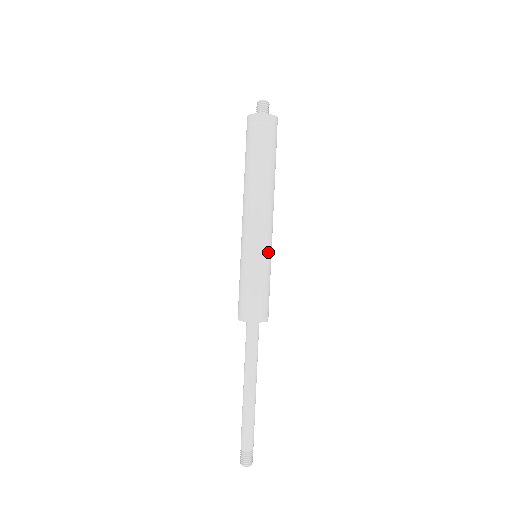
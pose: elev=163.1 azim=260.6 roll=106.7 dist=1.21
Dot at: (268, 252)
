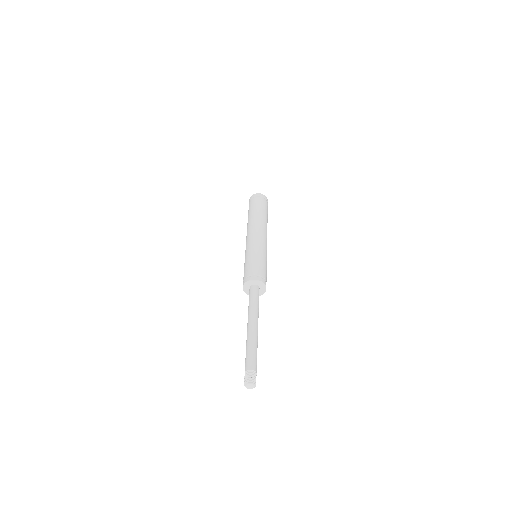
Dot at: (265, 250)
